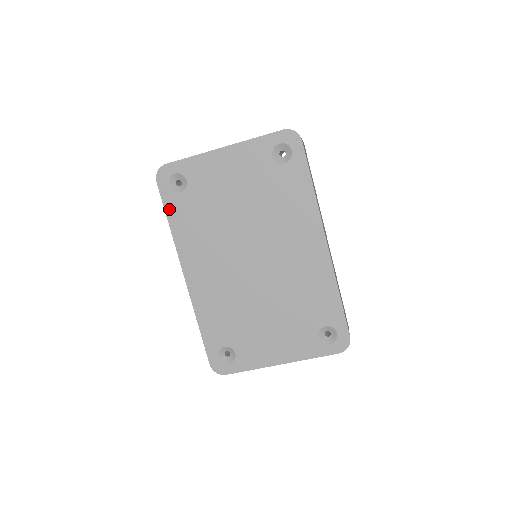
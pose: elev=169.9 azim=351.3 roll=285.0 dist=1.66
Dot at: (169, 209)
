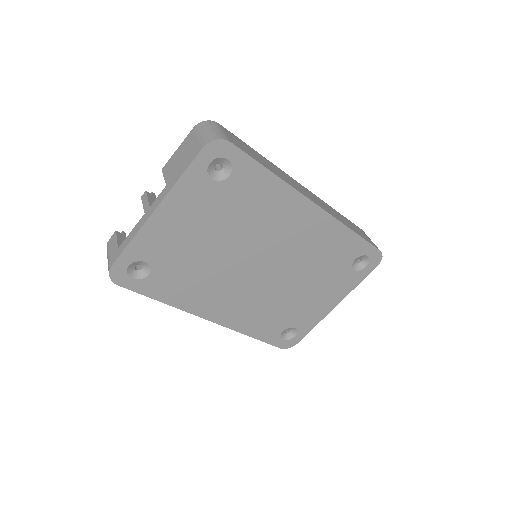
Dot at: (151, 293)
